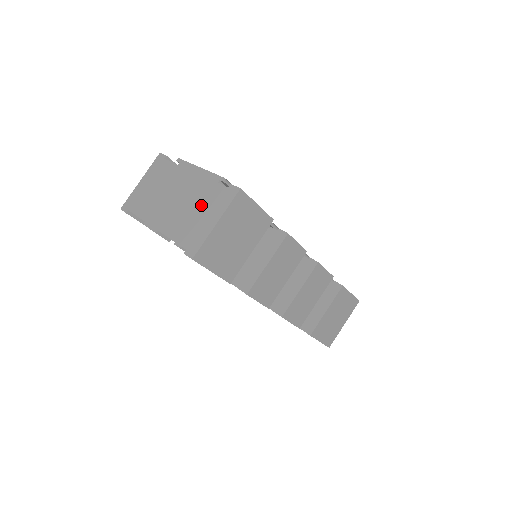
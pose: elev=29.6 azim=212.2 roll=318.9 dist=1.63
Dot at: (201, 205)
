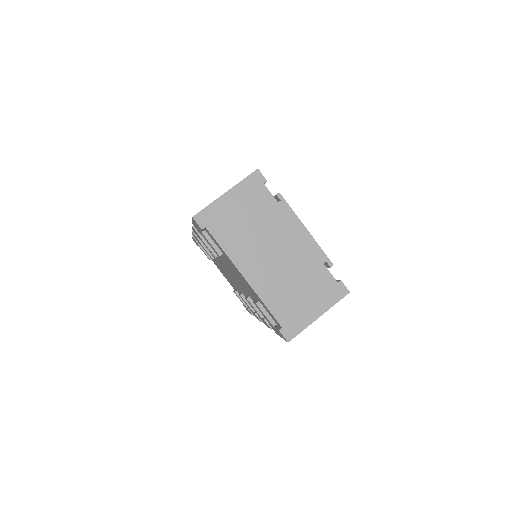
Dot at: (306, 285)
